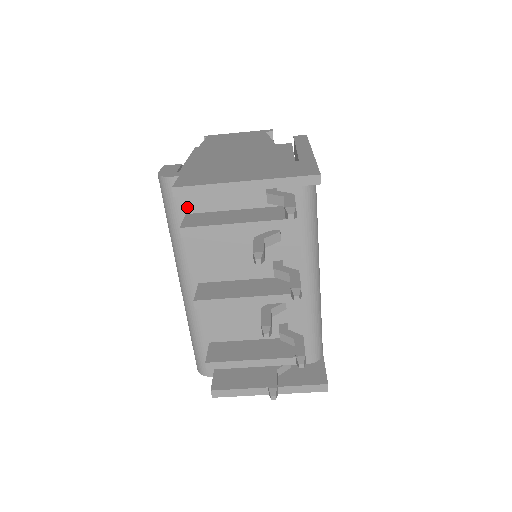
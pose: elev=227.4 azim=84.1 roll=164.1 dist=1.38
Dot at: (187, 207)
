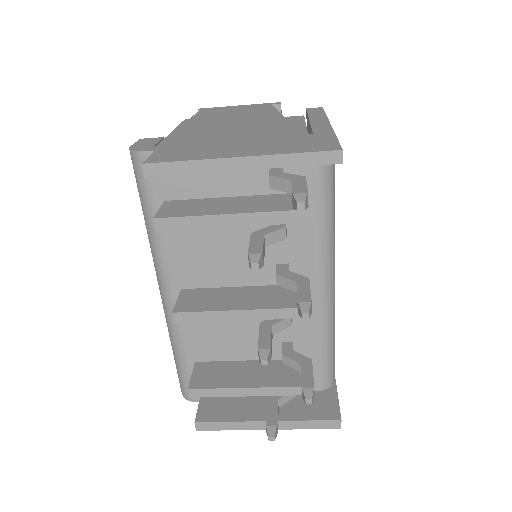
Dot at: (166, 192)
